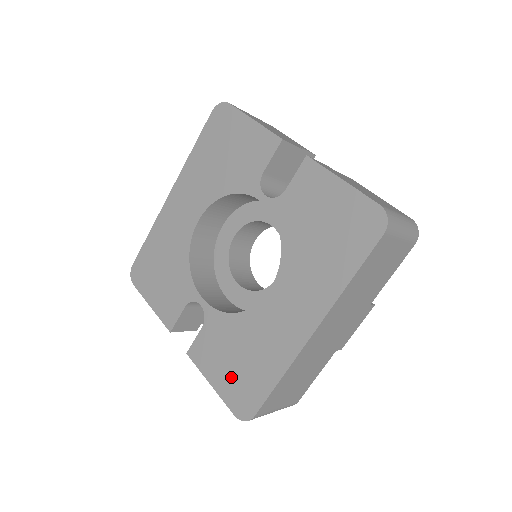
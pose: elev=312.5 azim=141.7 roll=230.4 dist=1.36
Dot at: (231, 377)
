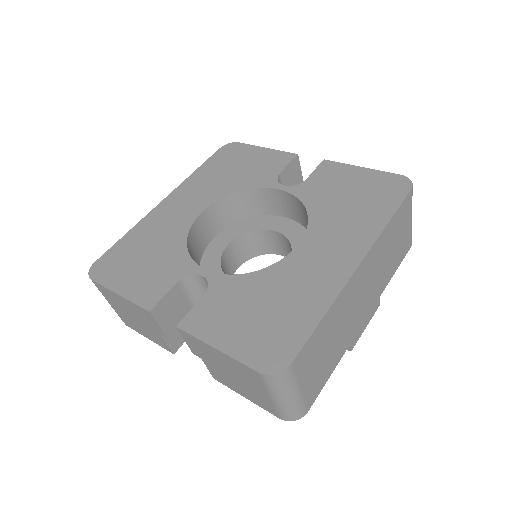
Dot at: (251, 331)
